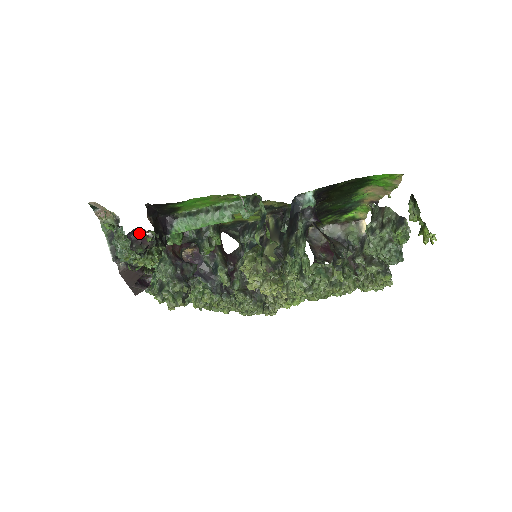
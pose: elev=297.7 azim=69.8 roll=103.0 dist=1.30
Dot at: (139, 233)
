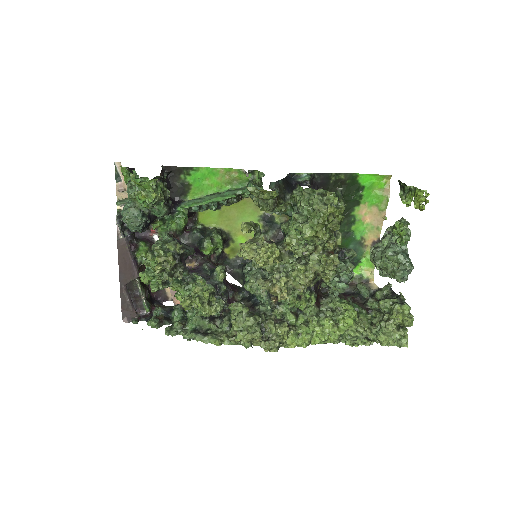
Dot at: (146, 237)
